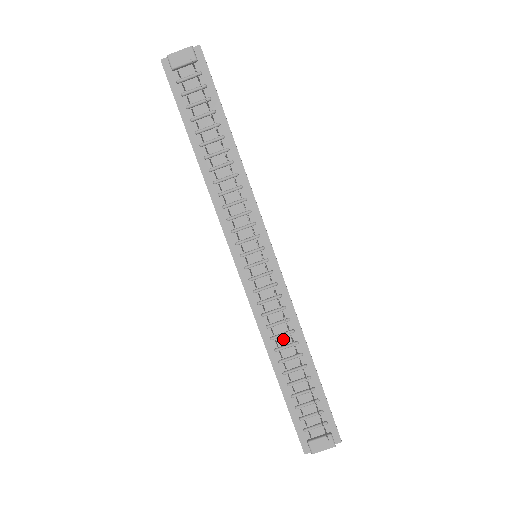
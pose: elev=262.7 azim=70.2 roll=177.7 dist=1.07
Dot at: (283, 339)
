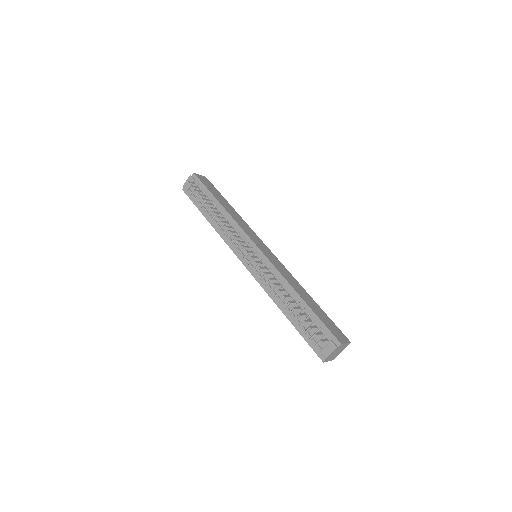
Dot at: (281, 293)
